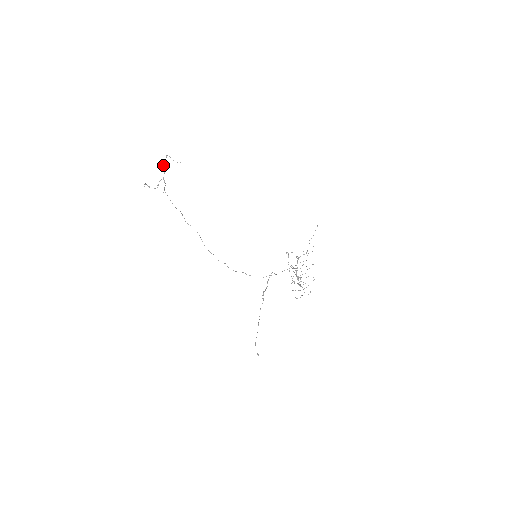
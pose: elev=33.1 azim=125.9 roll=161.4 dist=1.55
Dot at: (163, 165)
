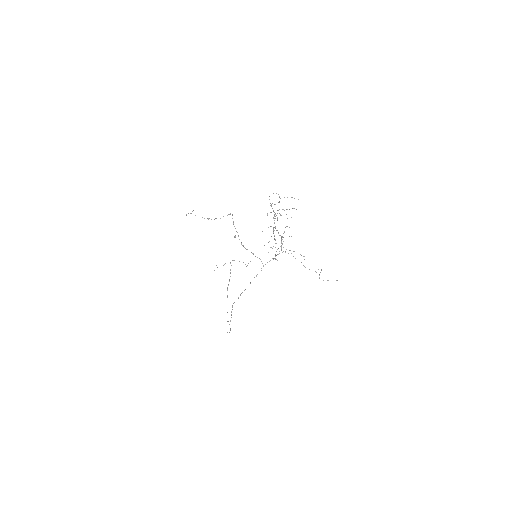
Dot at: occluded
